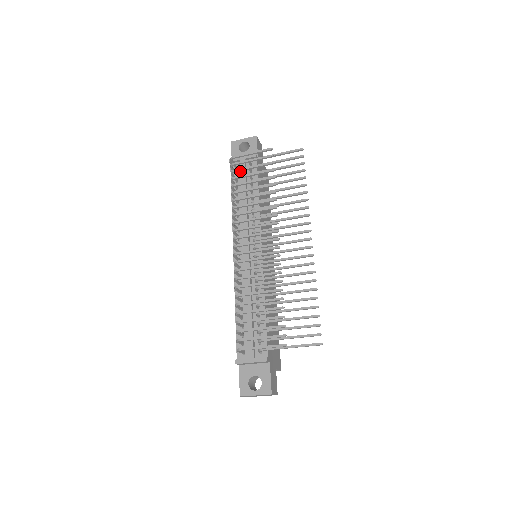
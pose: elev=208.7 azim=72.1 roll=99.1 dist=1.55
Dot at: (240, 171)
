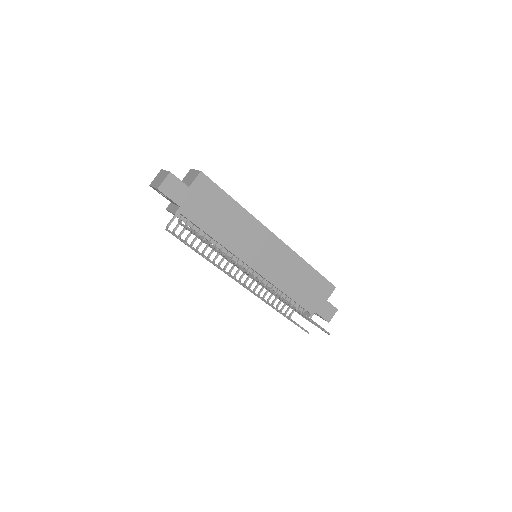
Dot at: occluded
